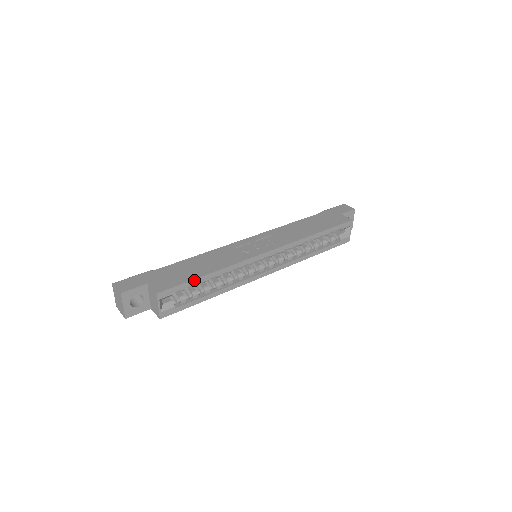
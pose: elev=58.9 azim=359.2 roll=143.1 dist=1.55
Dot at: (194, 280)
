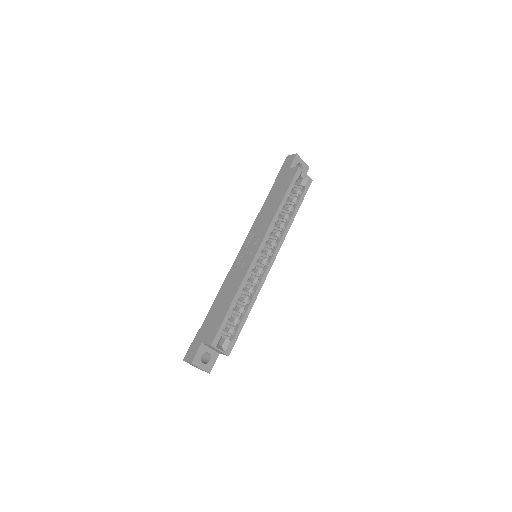
Dot at: (226, 315)
